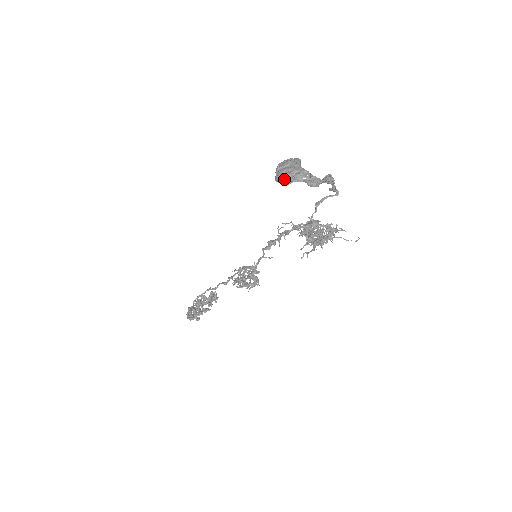
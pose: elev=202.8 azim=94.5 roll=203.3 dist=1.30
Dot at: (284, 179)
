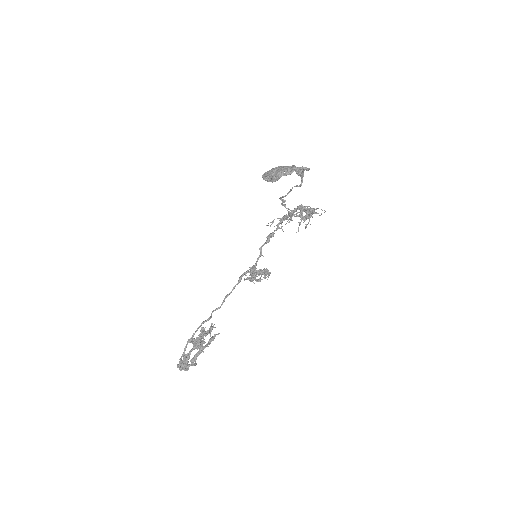
Dot at: (287, 171)
